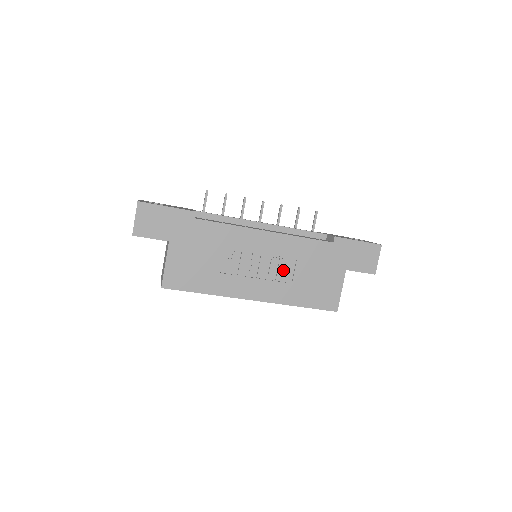
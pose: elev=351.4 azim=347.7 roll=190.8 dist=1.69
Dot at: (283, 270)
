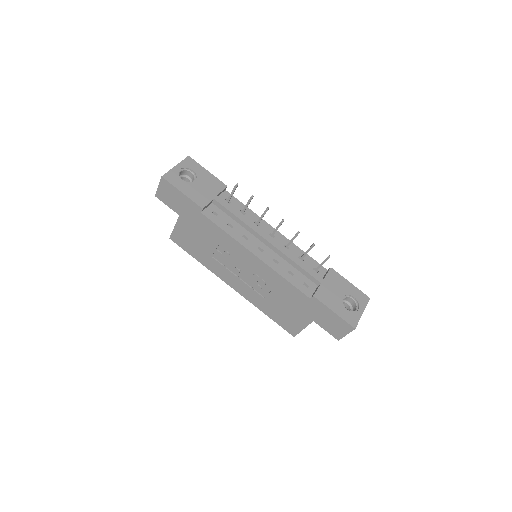
Dot at: (261, 286)
